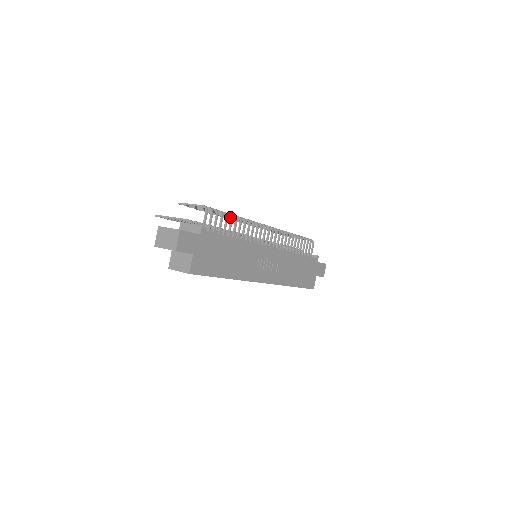
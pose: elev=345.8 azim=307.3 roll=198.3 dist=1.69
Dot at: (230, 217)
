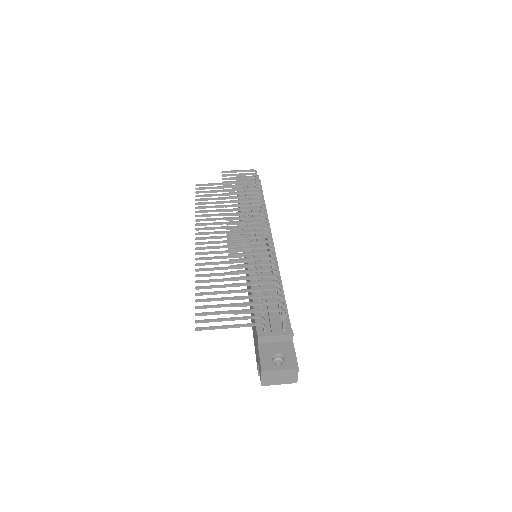
Dot at: (276, 279)
